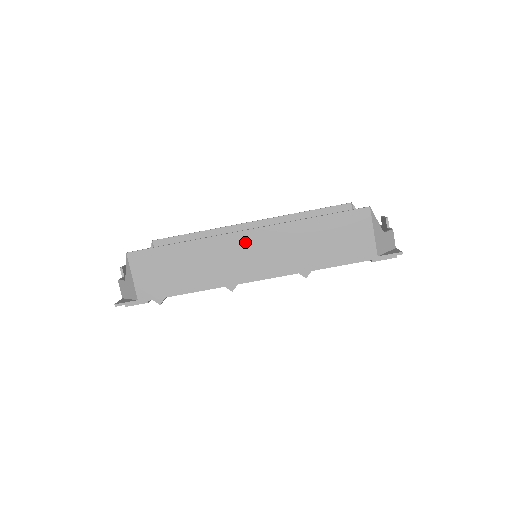
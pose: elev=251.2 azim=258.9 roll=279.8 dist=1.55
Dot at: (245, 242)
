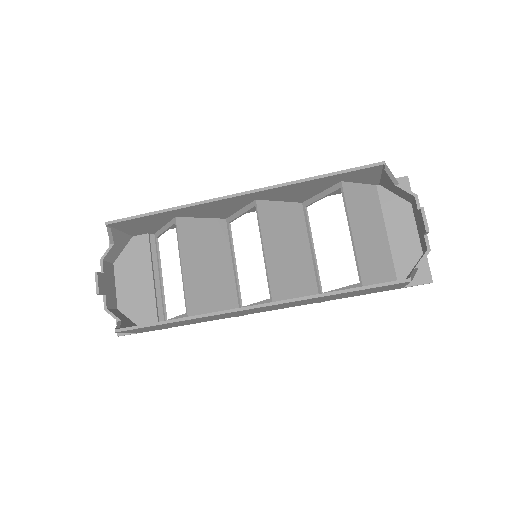
Dot at: occluded
